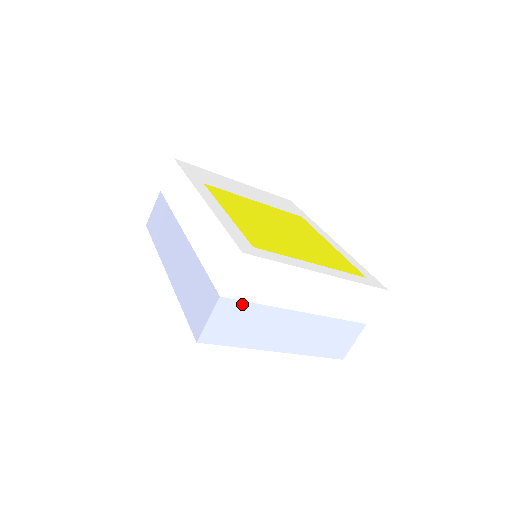
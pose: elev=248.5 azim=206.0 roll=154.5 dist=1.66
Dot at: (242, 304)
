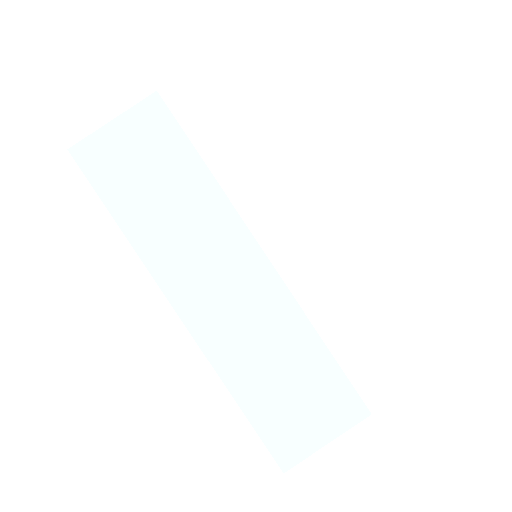
Dot at: (180, 138)
